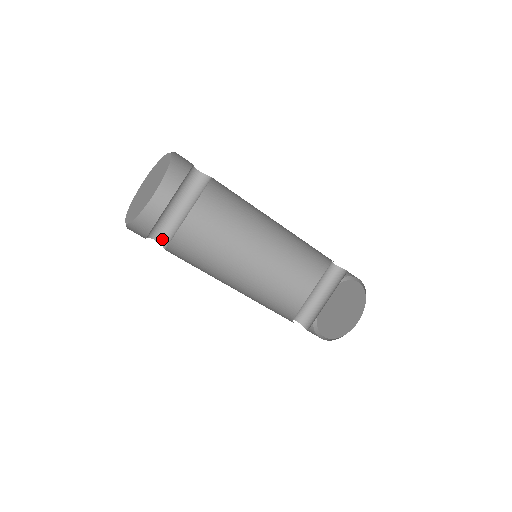
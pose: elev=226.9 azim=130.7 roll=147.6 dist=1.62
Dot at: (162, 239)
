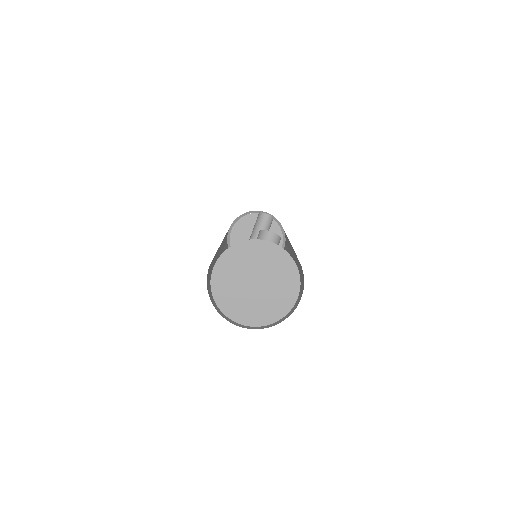
Dot at: occluded
